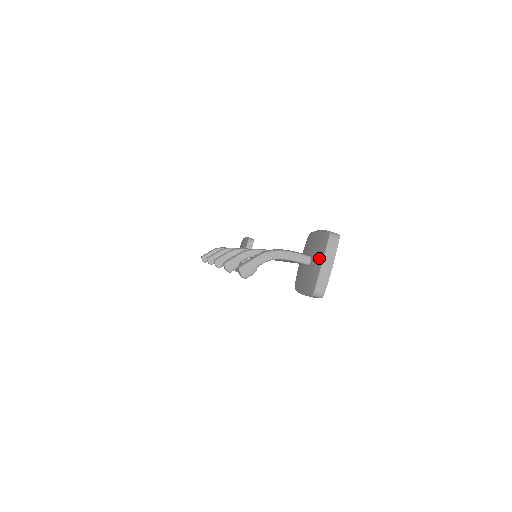
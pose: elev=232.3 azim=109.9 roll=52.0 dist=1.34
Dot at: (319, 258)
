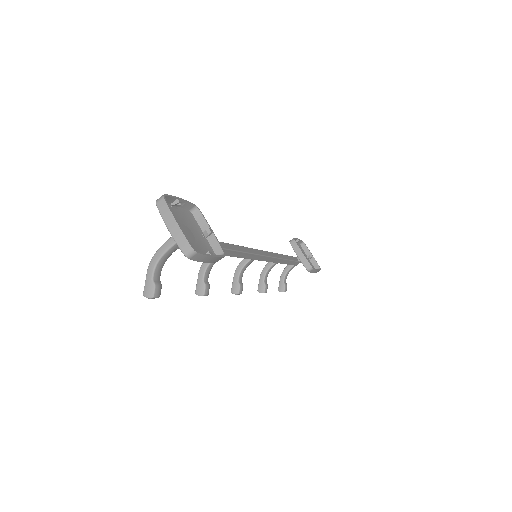
Dot at: occluded
